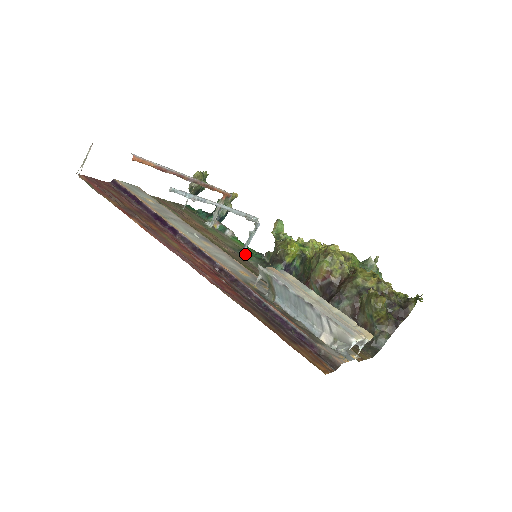
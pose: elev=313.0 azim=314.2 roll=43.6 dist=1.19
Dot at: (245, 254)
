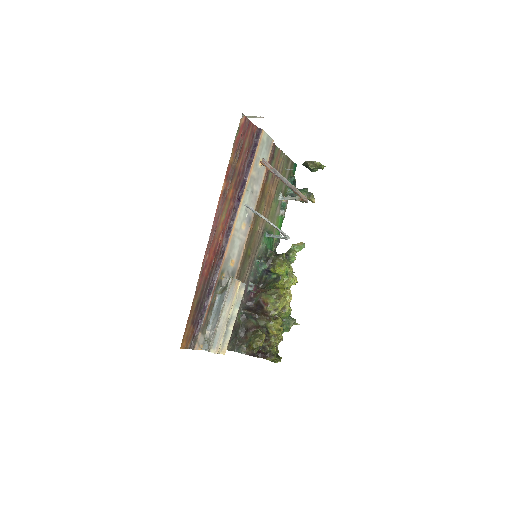
Dot at: (265, 238)
